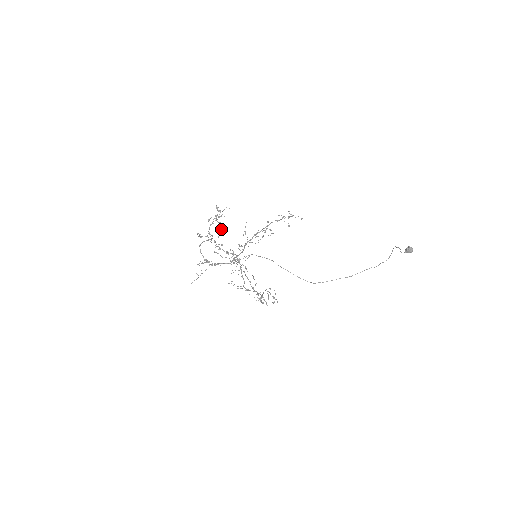
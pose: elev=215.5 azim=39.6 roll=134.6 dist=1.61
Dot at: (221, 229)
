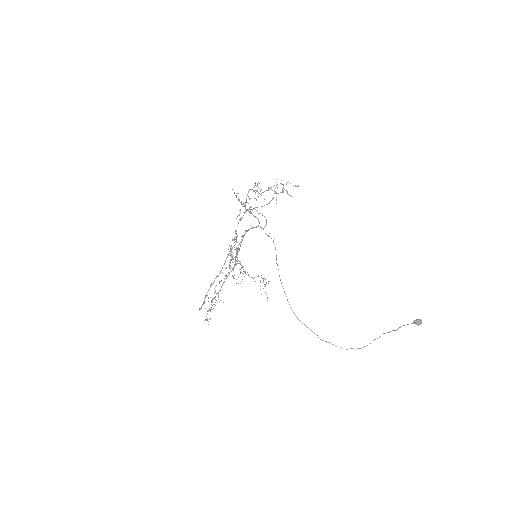
Dot at: occluded
